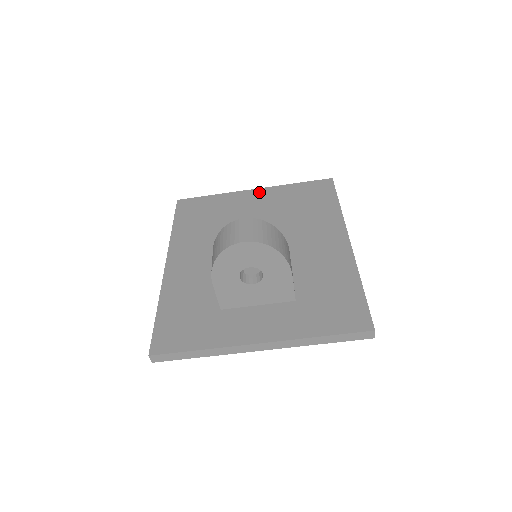
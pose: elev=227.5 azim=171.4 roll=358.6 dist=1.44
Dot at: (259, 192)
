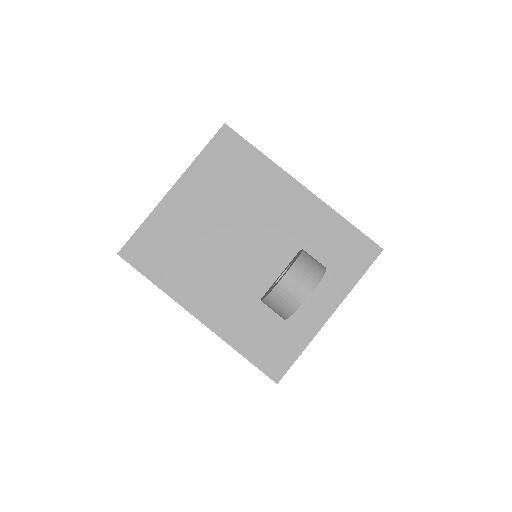
Dot at: (181, 188)
